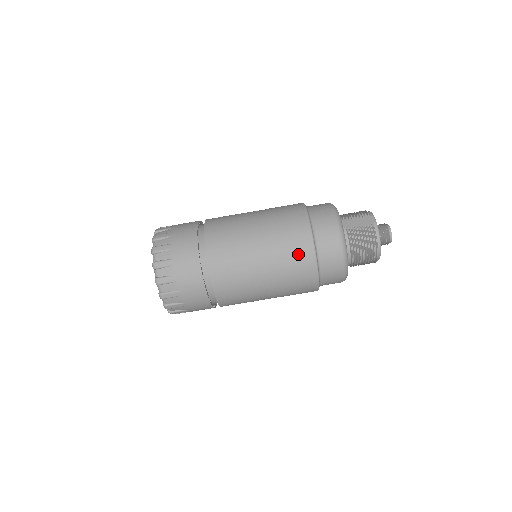
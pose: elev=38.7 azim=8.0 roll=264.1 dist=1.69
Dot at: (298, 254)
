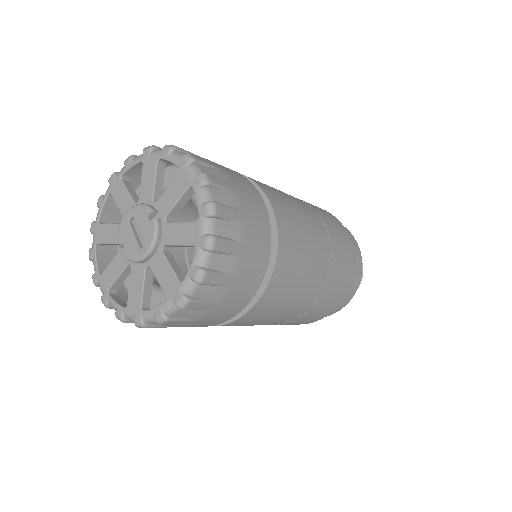
Dot at: (345, 265)
